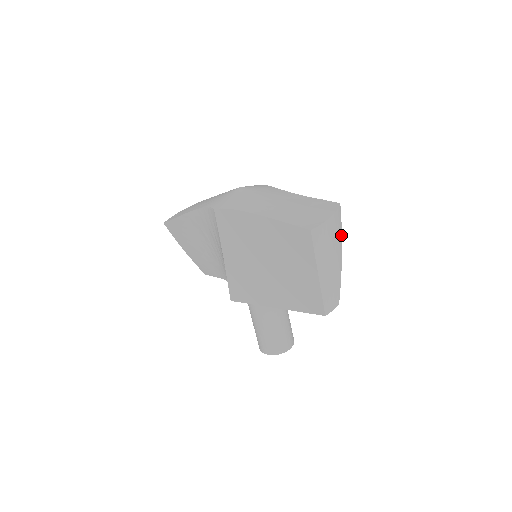
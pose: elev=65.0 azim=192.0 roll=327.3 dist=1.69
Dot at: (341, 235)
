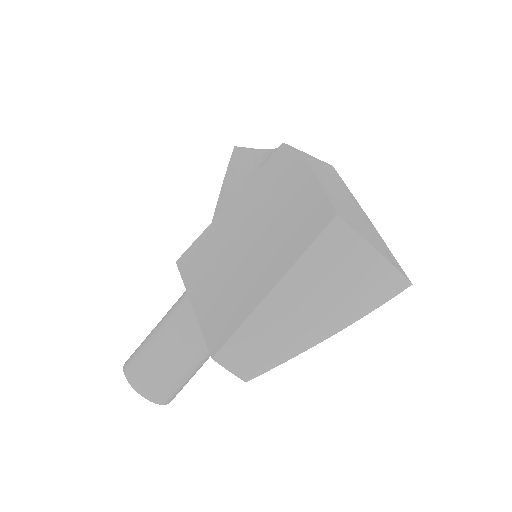
Dot at: (364, 313)
